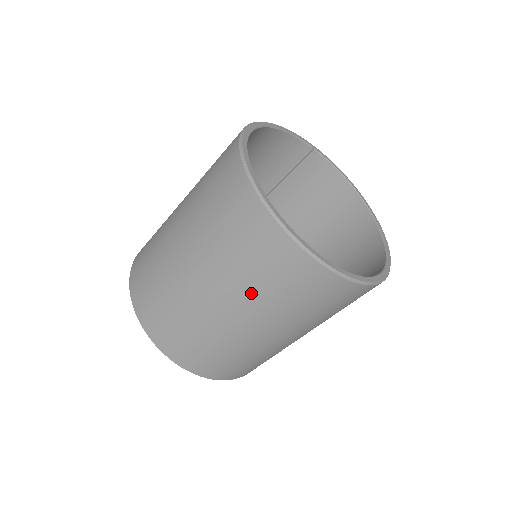
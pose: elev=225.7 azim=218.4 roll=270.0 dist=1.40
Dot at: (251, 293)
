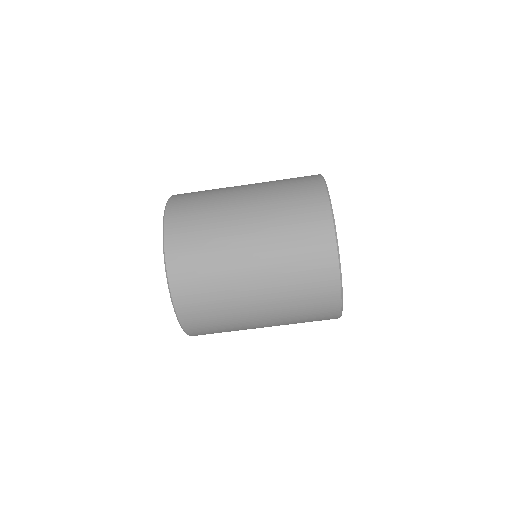
Dot at: (276, 223)
